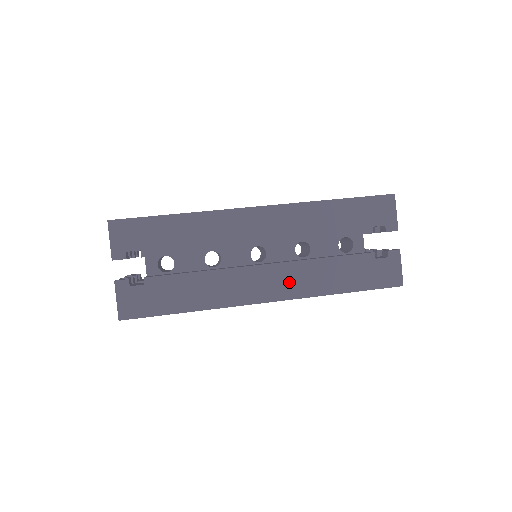
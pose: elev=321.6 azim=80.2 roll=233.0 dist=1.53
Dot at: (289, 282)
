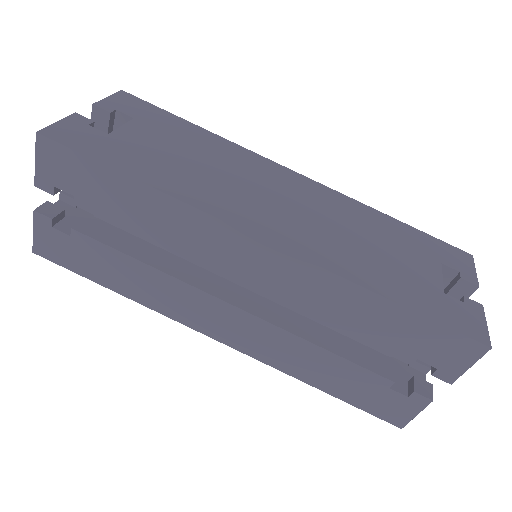
Dot at: (255, 340)
